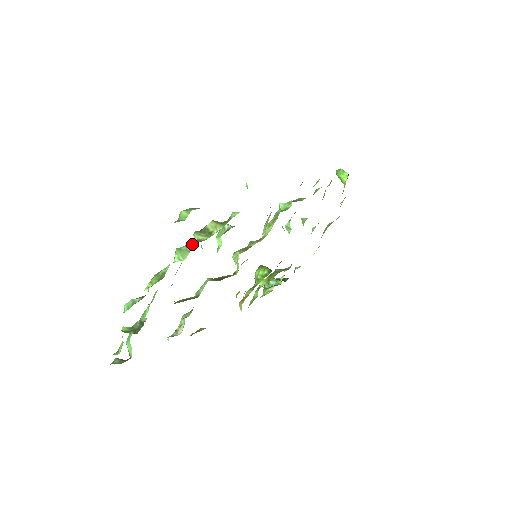
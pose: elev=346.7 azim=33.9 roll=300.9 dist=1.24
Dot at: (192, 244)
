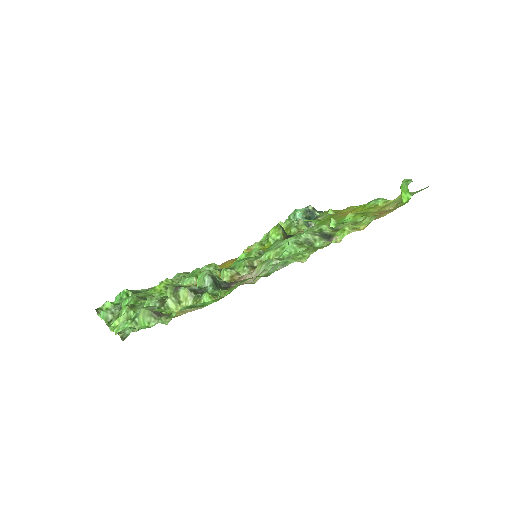
Dot at: occluded
